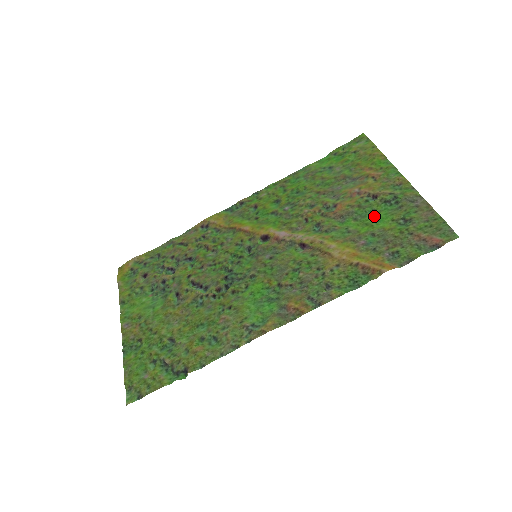
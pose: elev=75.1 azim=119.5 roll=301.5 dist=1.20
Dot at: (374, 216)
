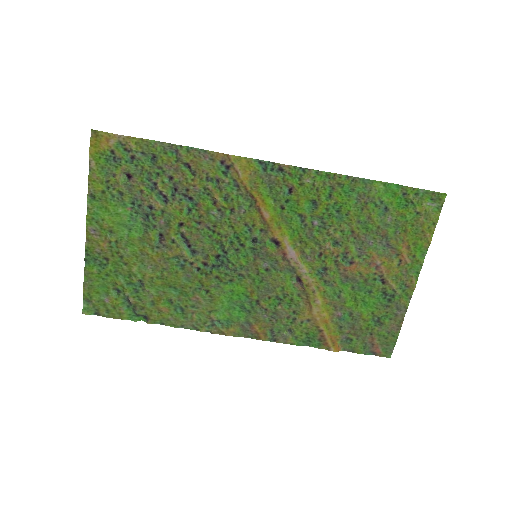
Dot at: (366, 297)
